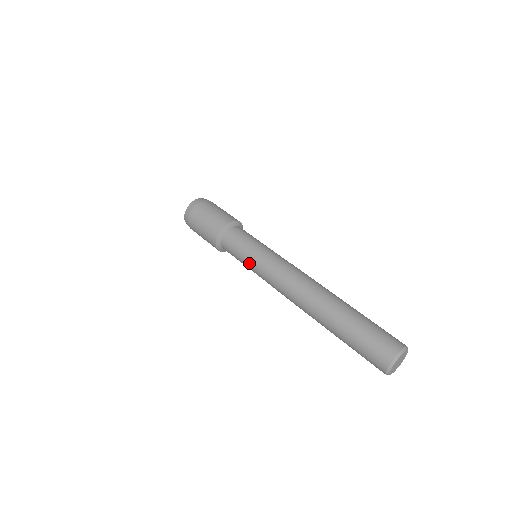
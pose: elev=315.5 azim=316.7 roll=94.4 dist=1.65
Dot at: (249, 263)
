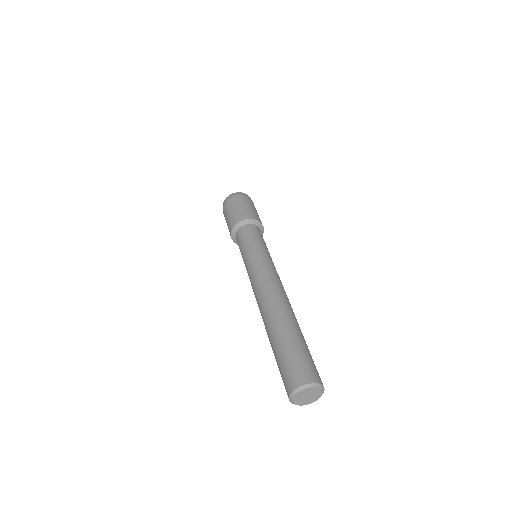
Dot at: (244, 259)
